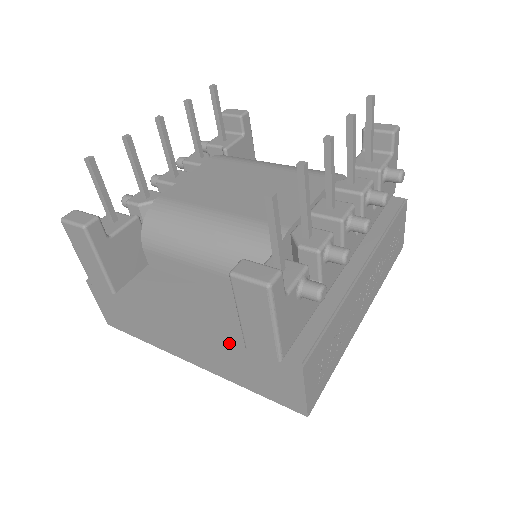
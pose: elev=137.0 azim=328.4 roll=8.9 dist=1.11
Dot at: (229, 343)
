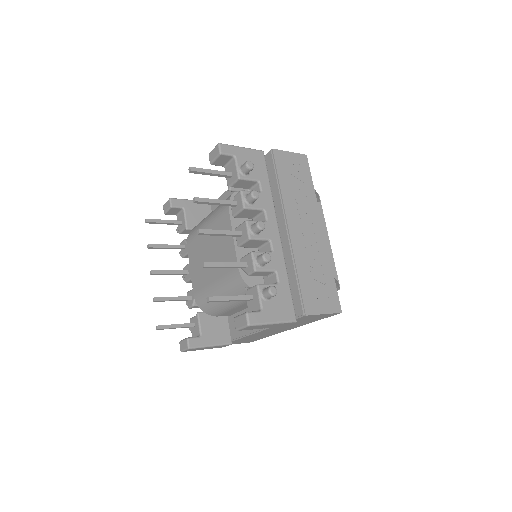
Dot at: occluded
